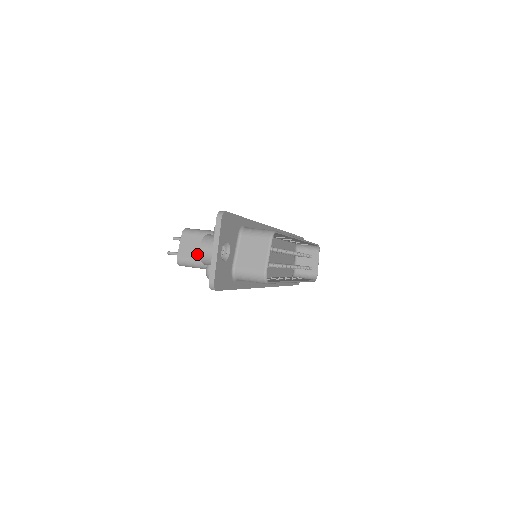
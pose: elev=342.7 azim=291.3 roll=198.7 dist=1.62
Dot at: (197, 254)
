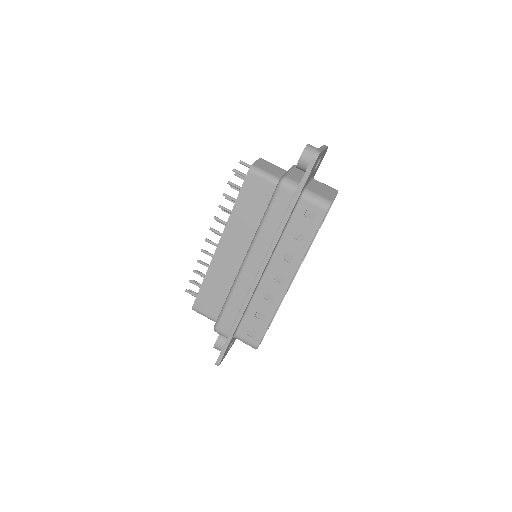
Dot at: occluded
